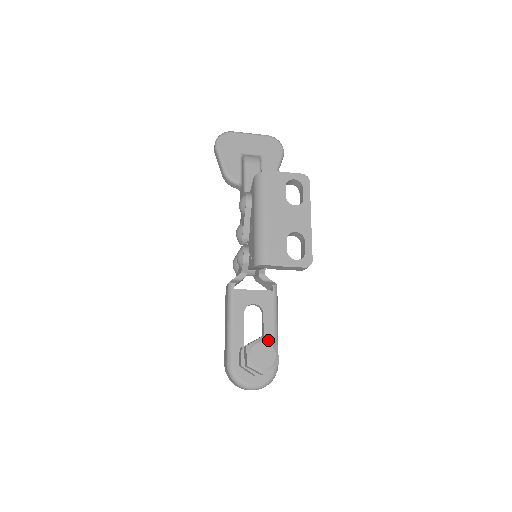
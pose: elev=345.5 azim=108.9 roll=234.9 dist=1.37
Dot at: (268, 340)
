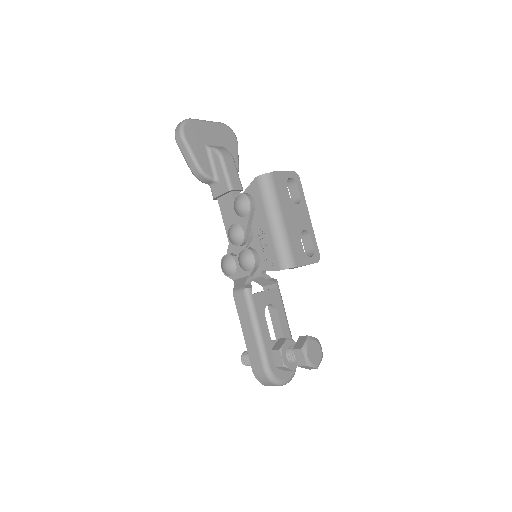
Dot at: (313, 337)
